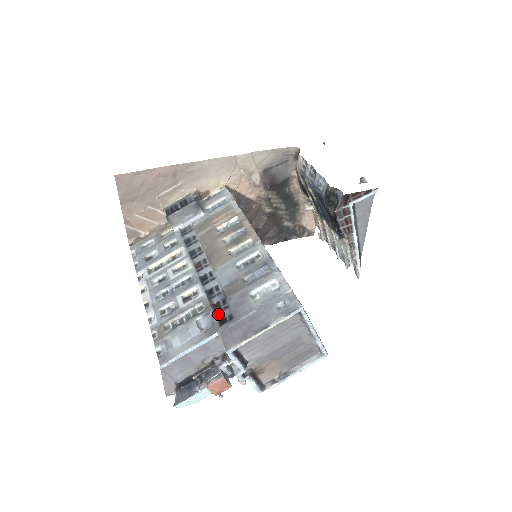
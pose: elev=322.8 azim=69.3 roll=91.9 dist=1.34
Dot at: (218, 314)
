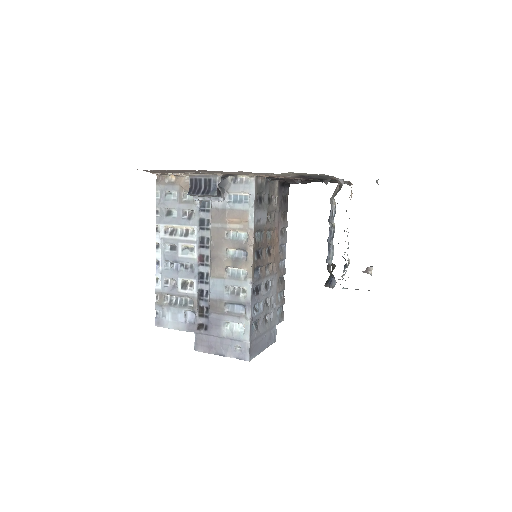
Dot at: (200, 317)
